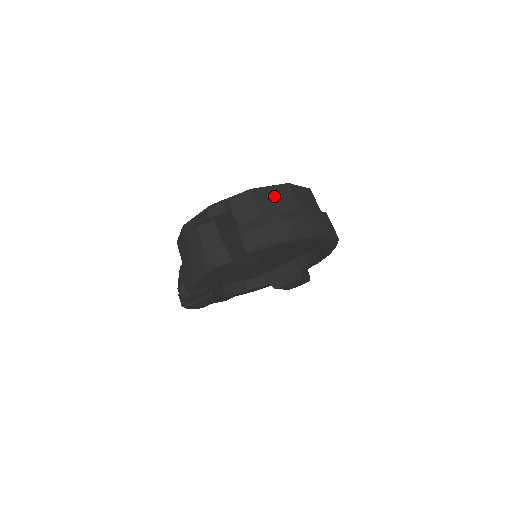
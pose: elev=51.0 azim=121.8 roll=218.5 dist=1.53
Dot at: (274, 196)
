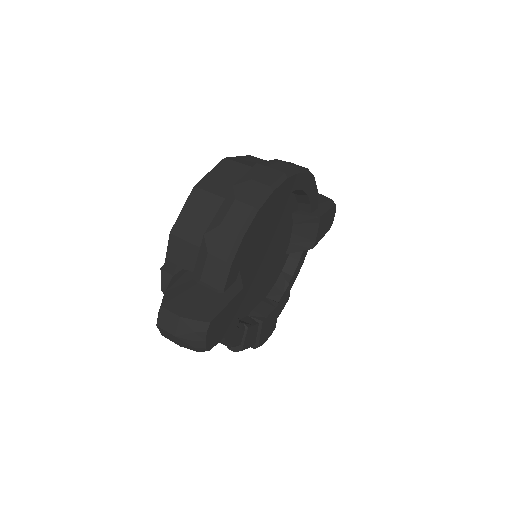
Dot at: (193, 214)
